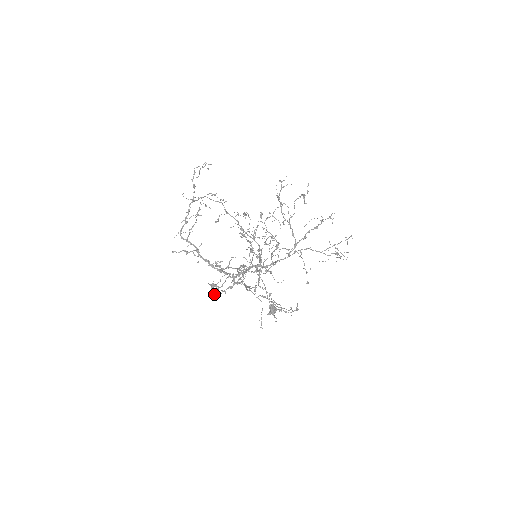
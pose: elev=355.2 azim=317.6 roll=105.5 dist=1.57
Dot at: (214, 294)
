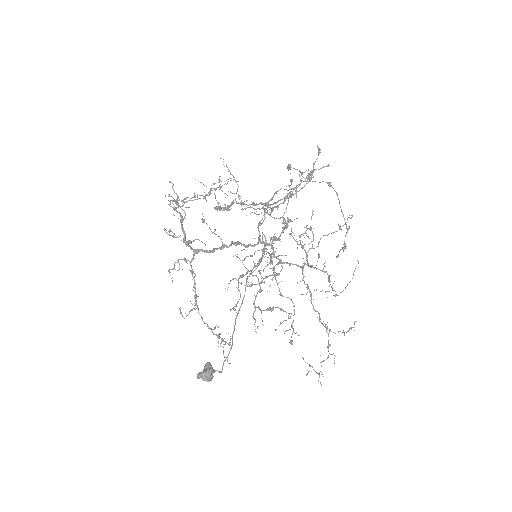
Dot at: (217, 208)
